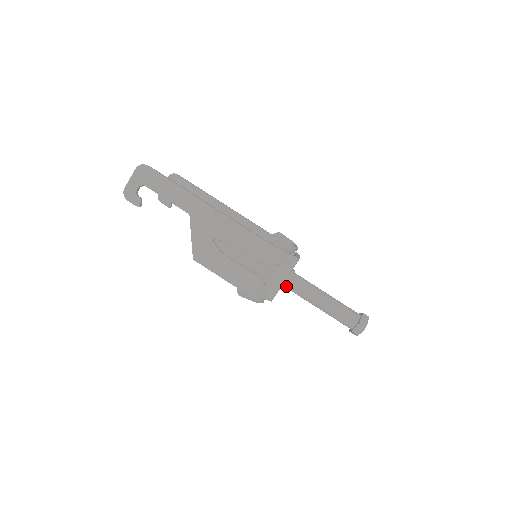
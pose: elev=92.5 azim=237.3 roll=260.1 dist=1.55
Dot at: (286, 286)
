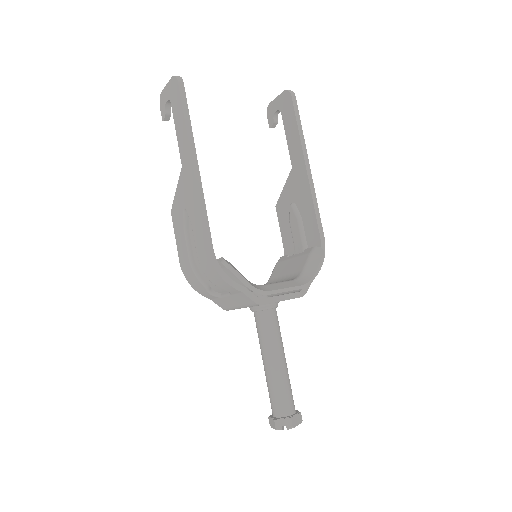
Dot at: occluded
